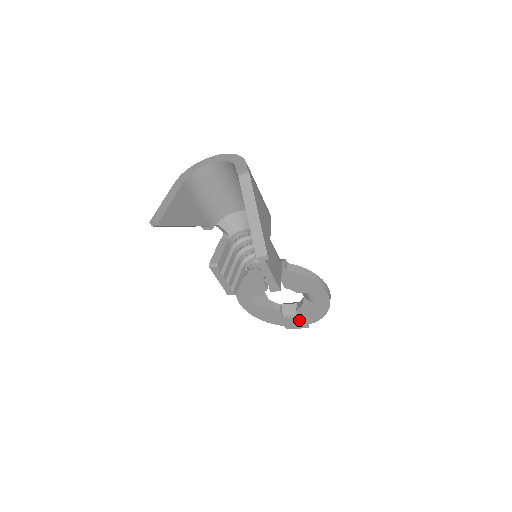
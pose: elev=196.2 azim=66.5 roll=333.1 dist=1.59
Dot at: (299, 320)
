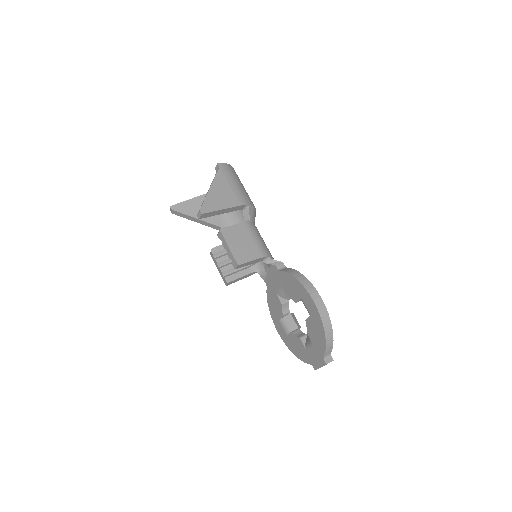
Dot at: (315, 350)
